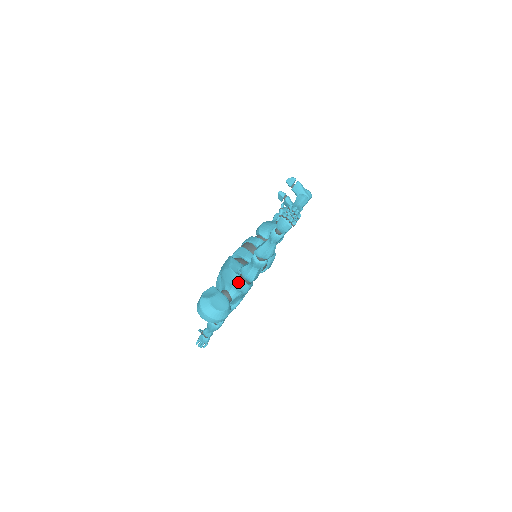
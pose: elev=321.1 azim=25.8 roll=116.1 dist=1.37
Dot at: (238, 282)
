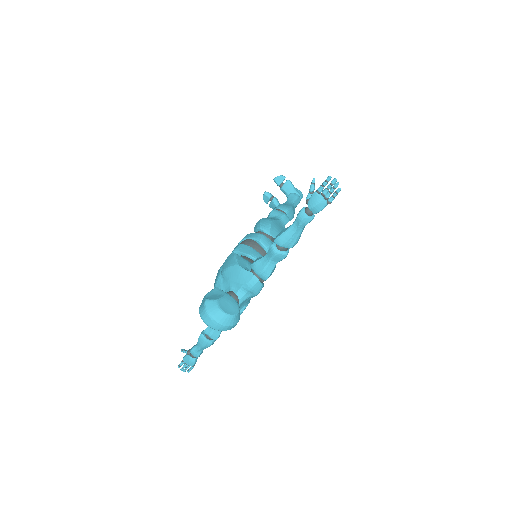
Dot at: (249, 280)
